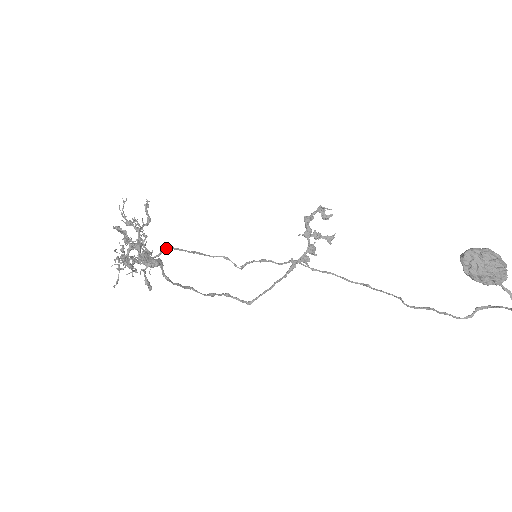
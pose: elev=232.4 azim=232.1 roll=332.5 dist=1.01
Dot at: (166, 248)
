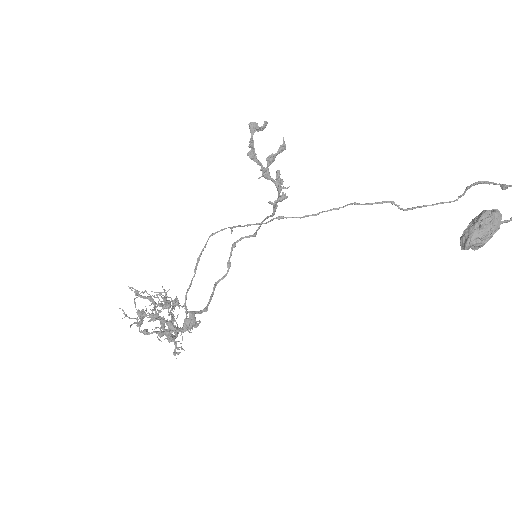
Dot at: (185, 302)
